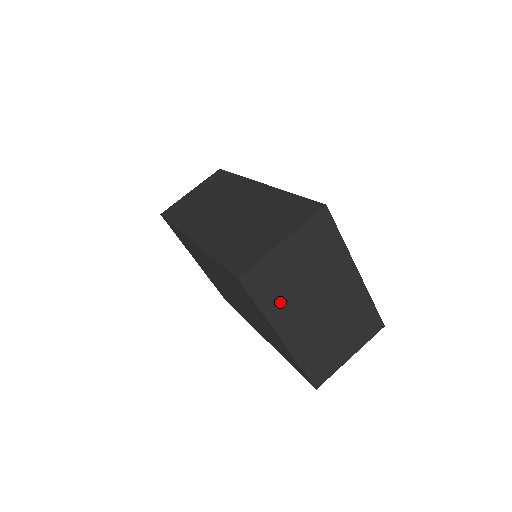
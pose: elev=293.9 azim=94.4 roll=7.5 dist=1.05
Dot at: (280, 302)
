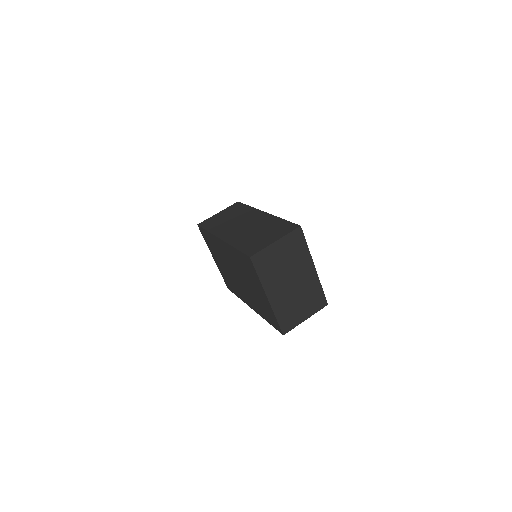
Dot at: (270, 276)
